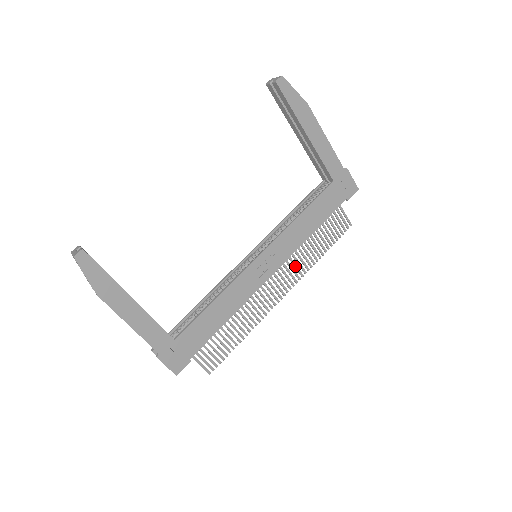
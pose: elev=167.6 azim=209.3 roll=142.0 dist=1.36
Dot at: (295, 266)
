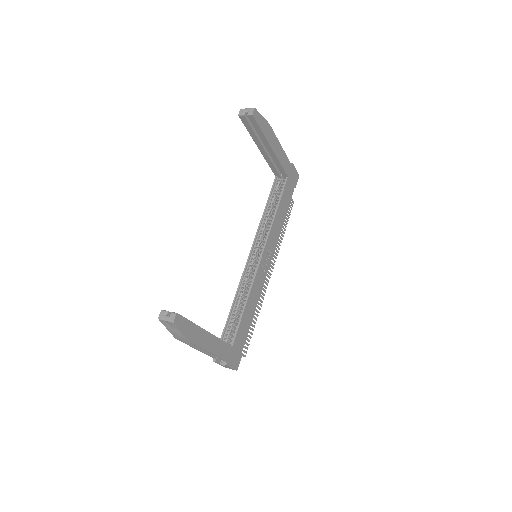
Dot at: occluded
